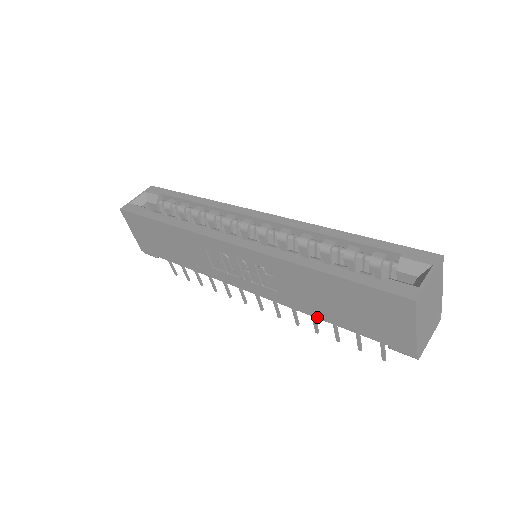
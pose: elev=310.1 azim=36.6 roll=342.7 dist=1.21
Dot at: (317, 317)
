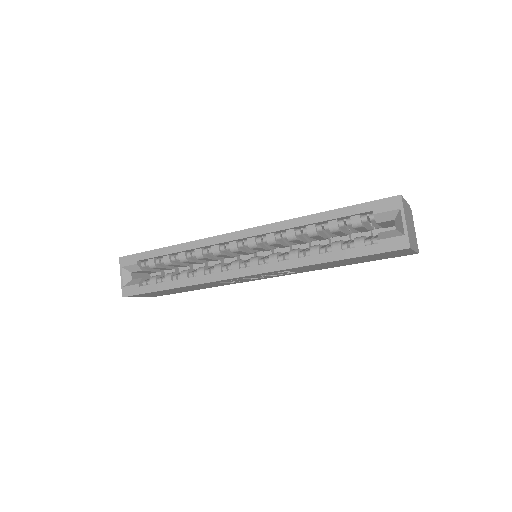
Dot at: occluded
